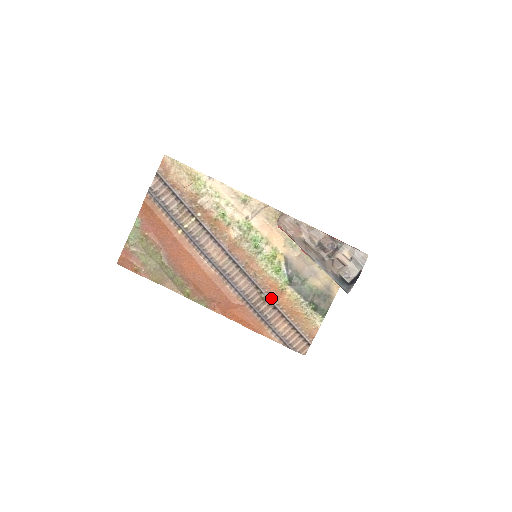
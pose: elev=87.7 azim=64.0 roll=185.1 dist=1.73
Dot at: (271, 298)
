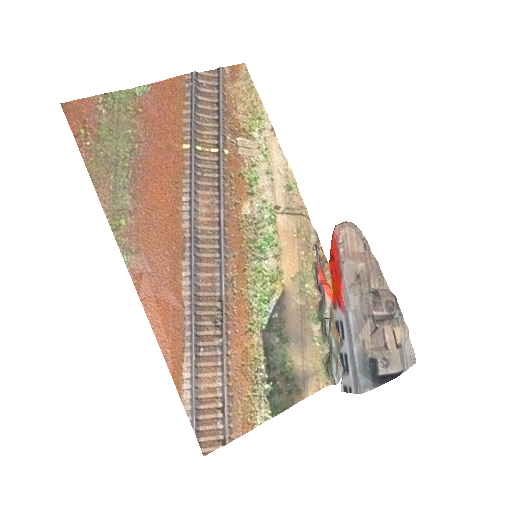
Dot at: (226, 328)
